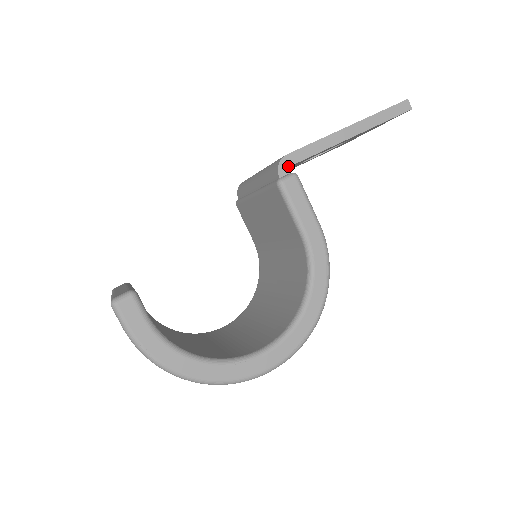
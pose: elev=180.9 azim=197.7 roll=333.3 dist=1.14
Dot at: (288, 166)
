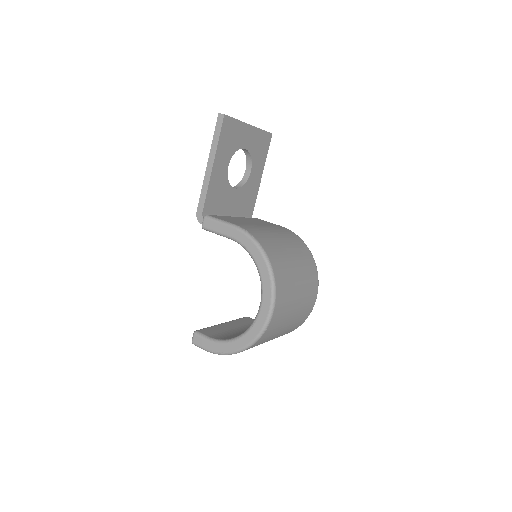
Dot at: (201, 216)
